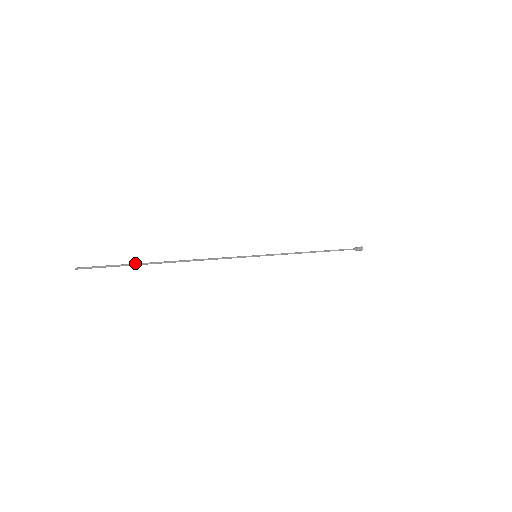
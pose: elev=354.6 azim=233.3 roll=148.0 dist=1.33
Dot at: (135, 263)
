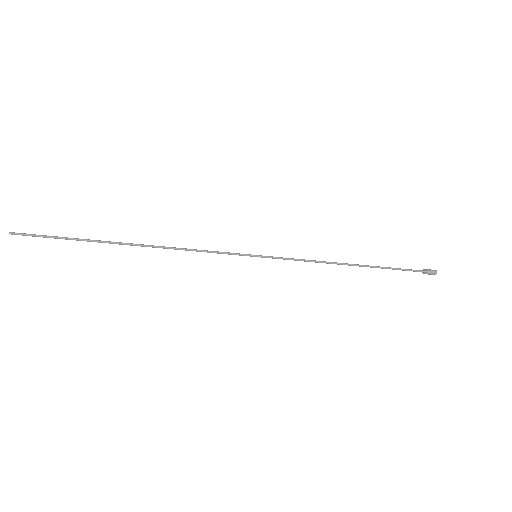
Dot at: occluded
